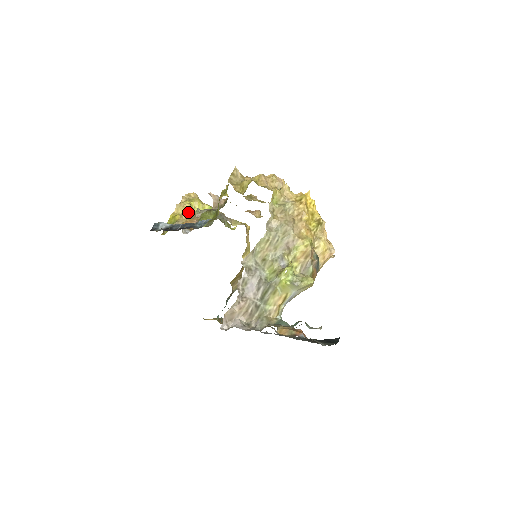
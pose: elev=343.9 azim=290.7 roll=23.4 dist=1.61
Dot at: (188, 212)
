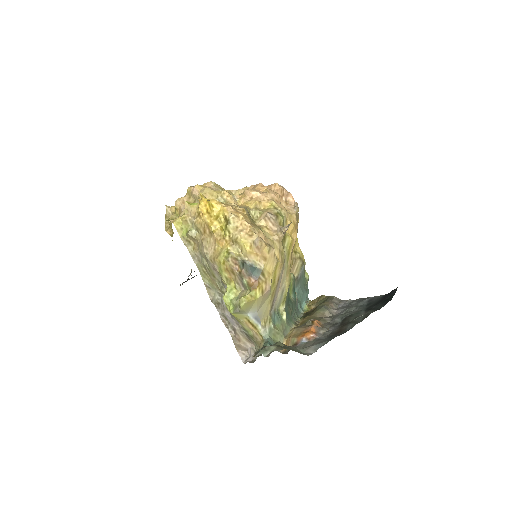
Dot at: occluded
